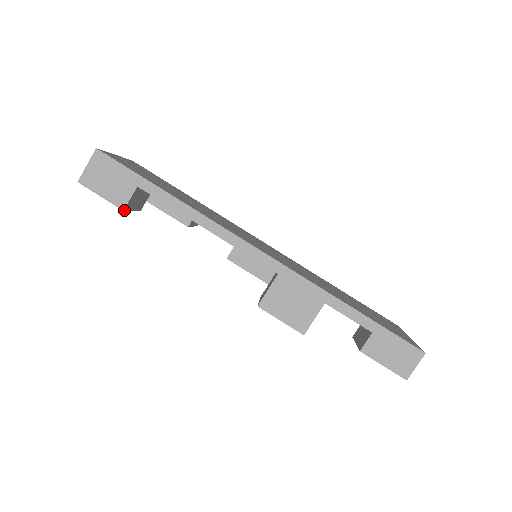
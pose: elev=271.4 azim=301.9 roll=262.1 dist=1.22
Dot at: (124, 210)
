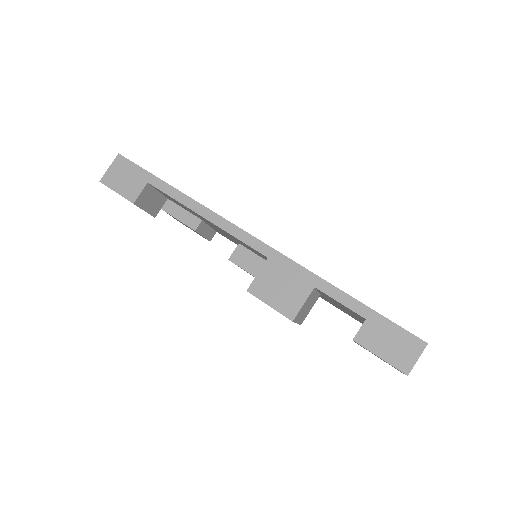
Dot at: (134, 204)
